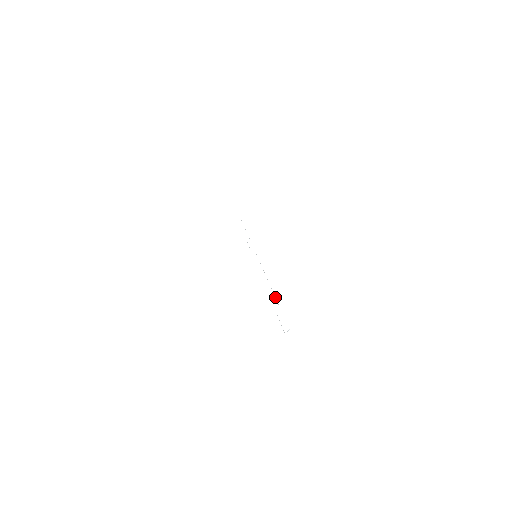
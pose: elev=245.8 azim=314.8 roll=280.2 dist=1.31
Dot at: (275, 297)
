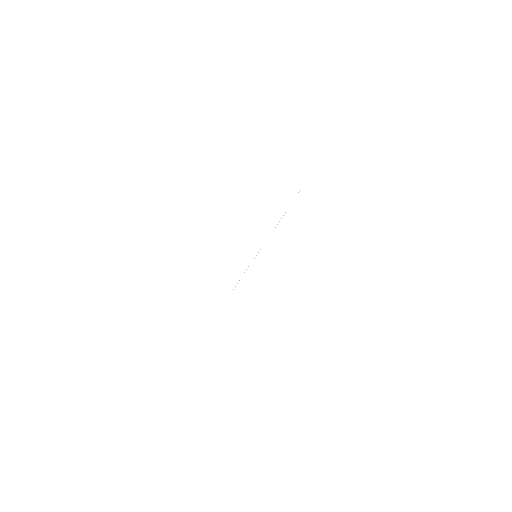
Dot at: occluded
